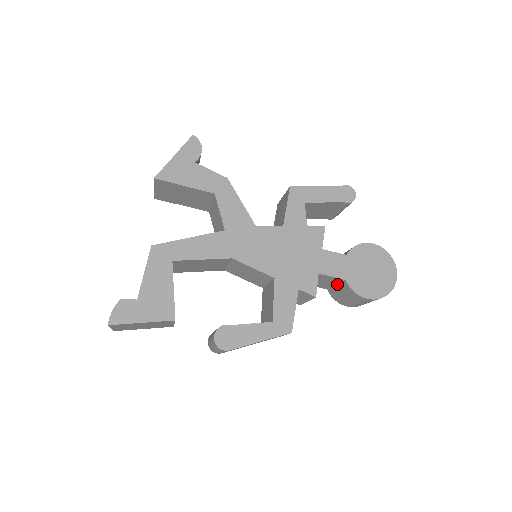
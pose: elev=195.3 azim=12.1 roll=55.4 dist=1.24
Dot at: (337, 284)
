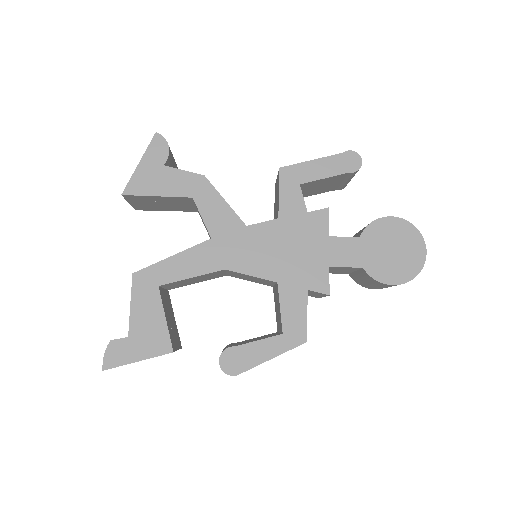
Dot at: (356, 270)
